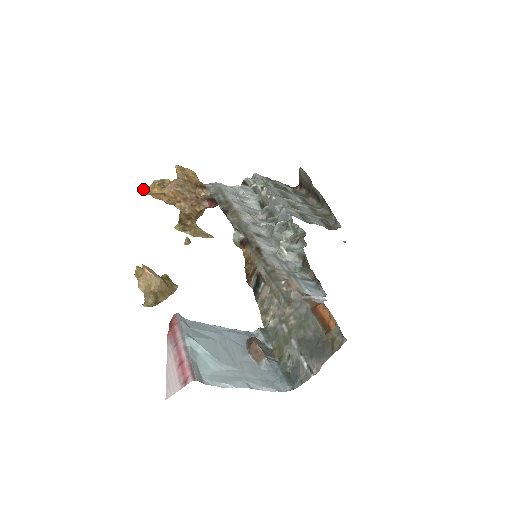
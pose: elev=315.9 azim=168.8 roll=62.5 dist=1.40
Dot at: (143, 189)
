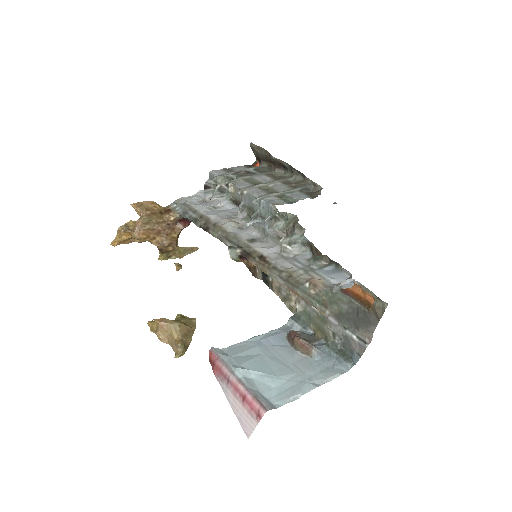
Dot at: (111, 242)
